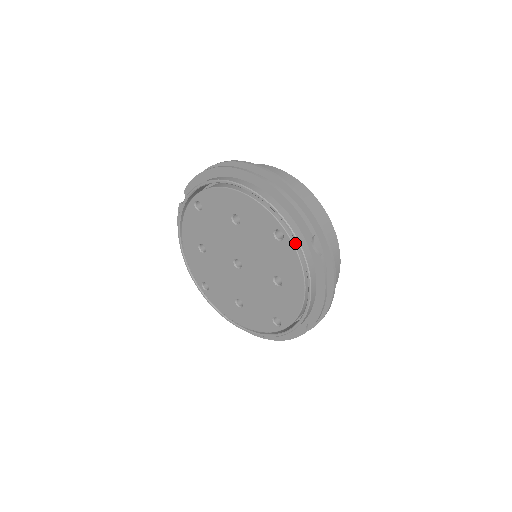
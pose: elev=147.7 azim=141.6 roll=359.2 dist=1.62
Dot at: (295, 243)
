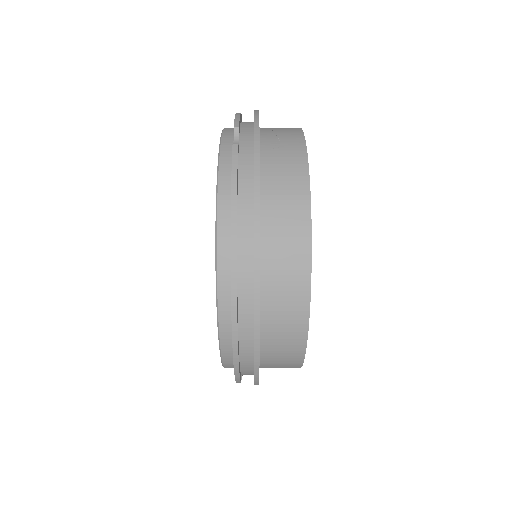
Dot at: occluded
